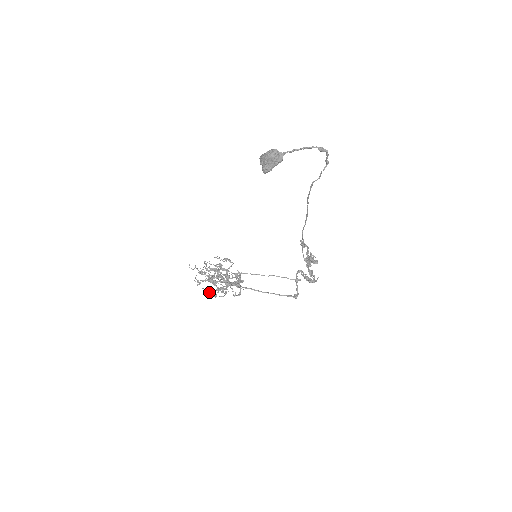
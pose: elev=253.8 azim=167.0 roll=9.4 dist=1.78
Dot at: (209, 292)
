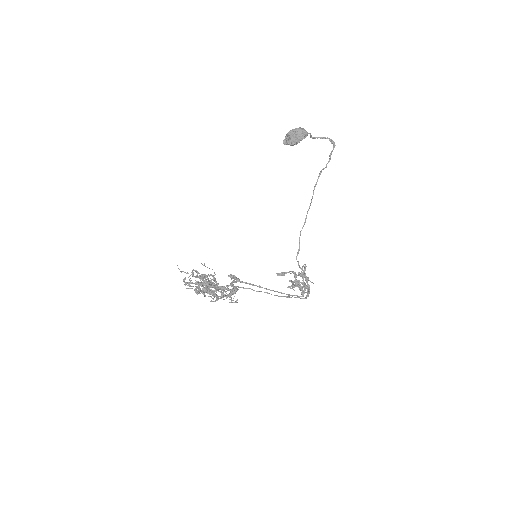
Dot at: (208, 288)
